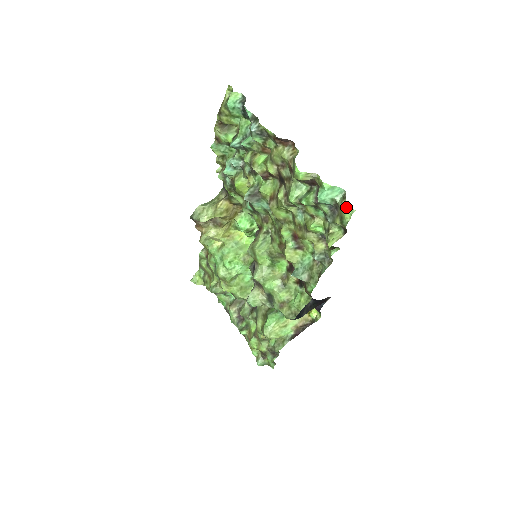
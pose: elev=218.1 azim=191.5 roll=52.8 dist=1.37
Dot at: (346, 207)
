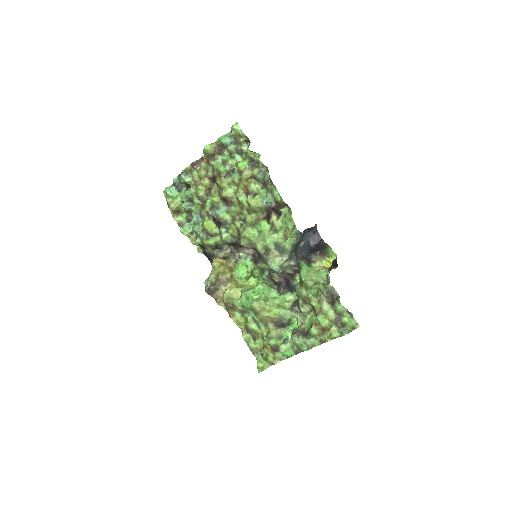
Dot at: (233, 126)
